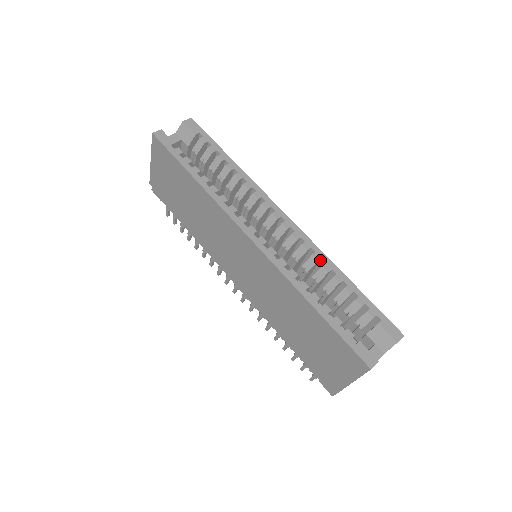
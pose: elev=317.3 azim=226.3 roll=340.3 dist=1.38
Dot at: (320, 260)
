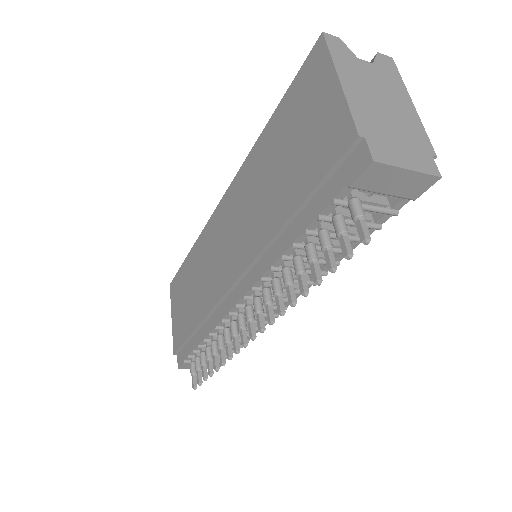
Dot at: occluded
